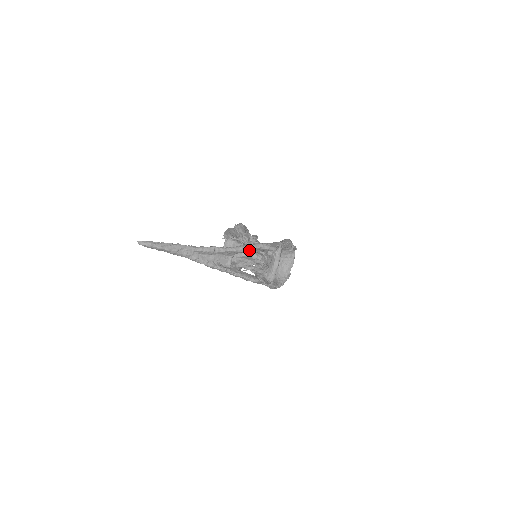
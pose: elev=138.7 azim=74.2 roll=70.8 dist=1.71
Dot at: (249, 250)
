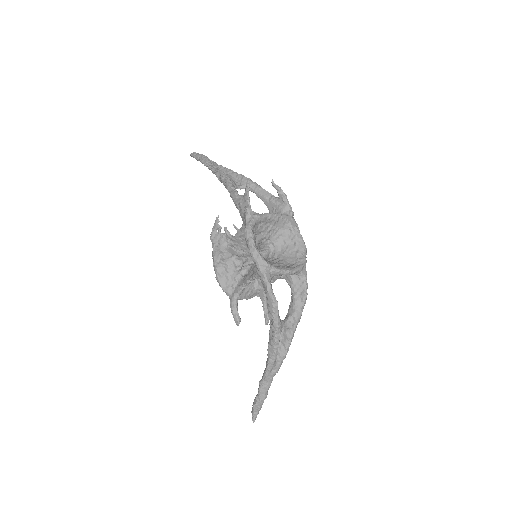
Dot at: (260, 191)
